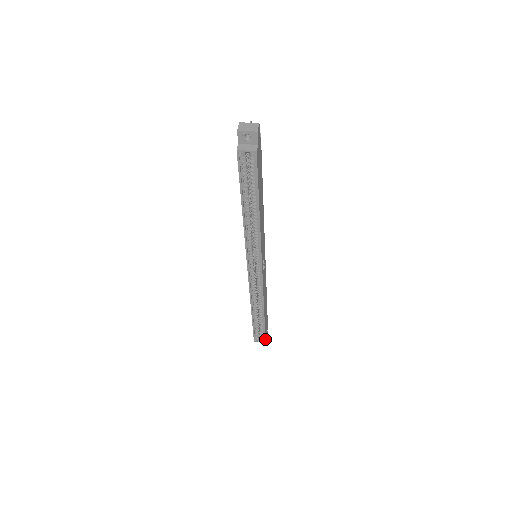
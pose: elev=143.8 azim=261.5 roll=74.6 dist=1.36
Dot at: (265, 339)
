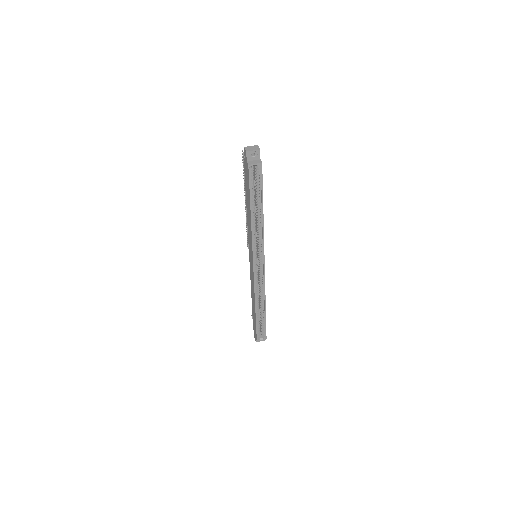
Dot at: occluded
